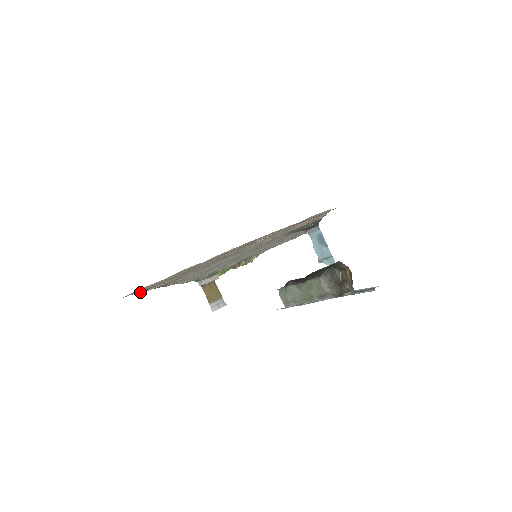
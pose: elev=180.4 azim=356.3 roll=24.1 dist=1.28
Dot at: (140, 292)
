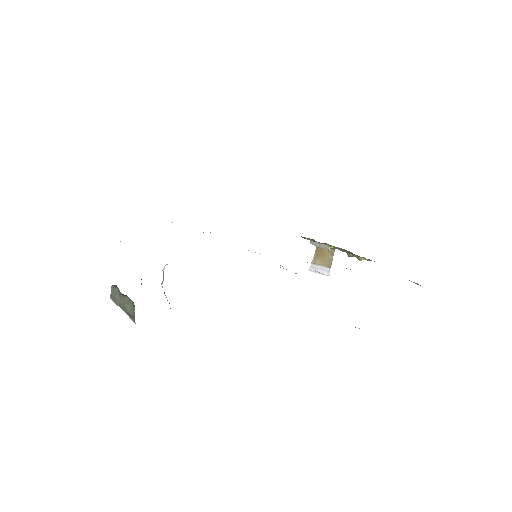
Dot at: occluded
